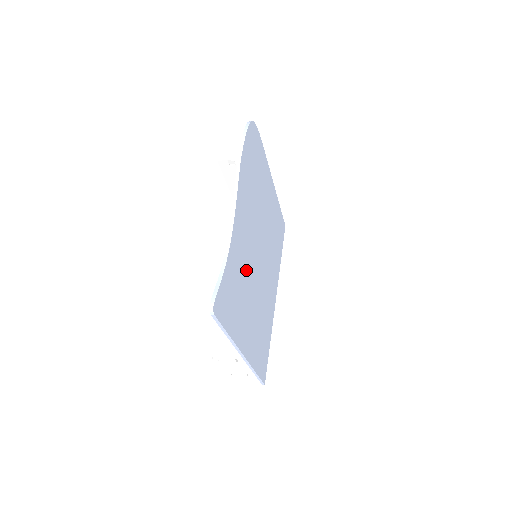
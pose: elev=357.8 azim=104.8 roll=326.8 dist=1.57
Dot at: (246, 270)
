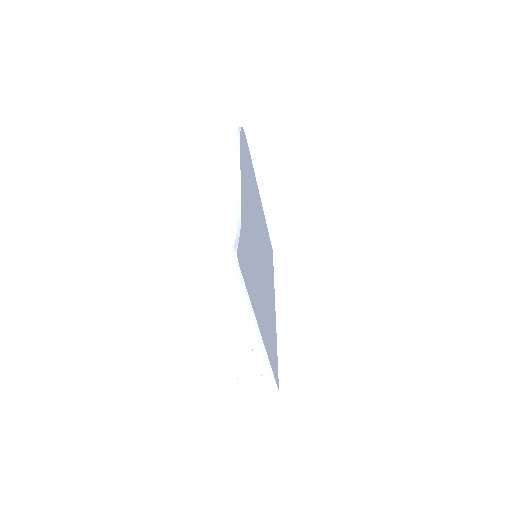
Dot at: (253, 253)
